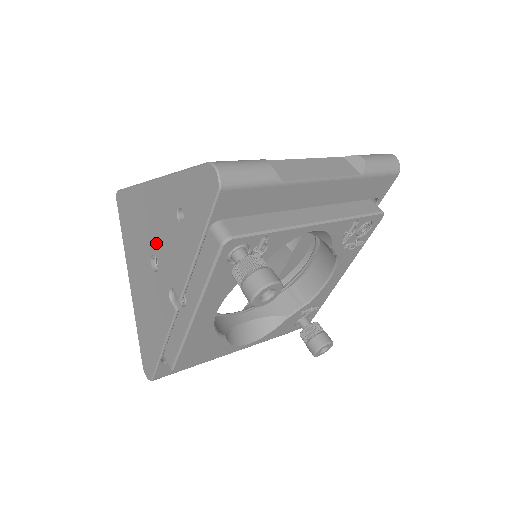
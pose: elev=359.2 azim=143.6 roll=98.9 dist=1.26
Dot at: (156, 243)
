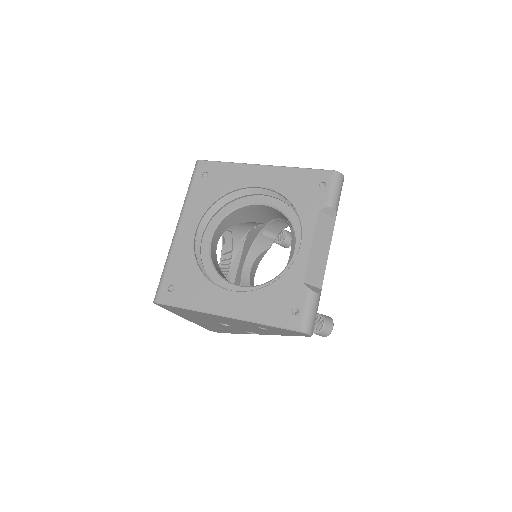
Dot at: occluded
